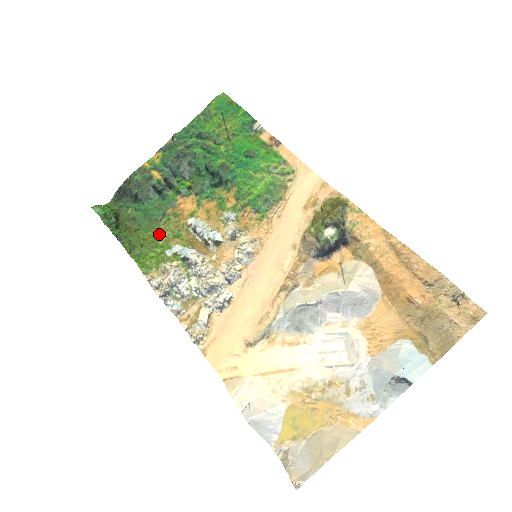
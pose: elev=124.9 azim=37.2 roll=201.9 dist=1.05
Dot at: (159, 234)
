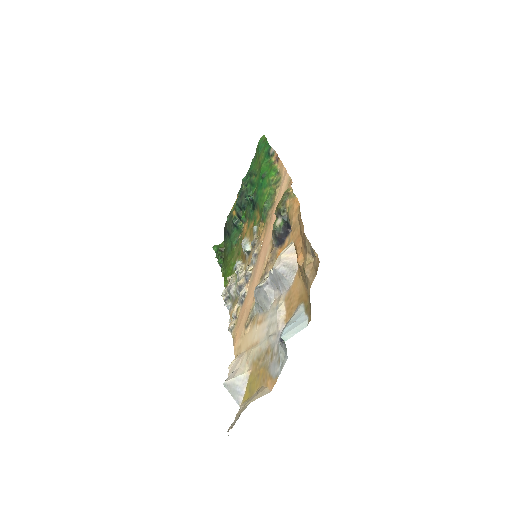
Dot at: (234, 256)
